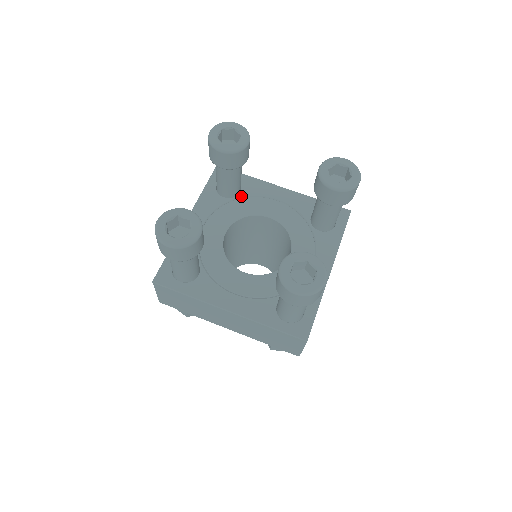
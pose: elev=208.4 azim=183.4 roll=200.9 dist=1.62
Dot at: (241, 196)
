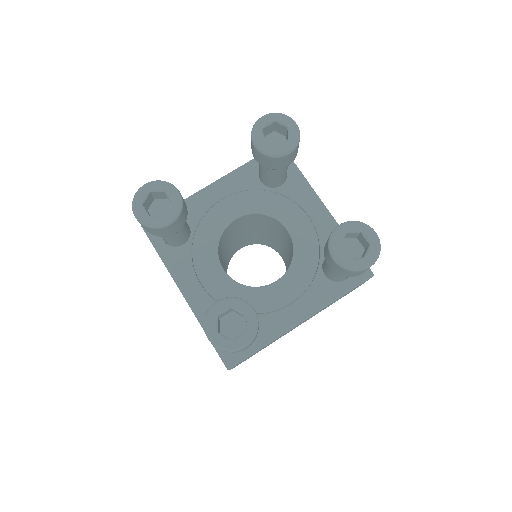
Dot at: (278, 191)
